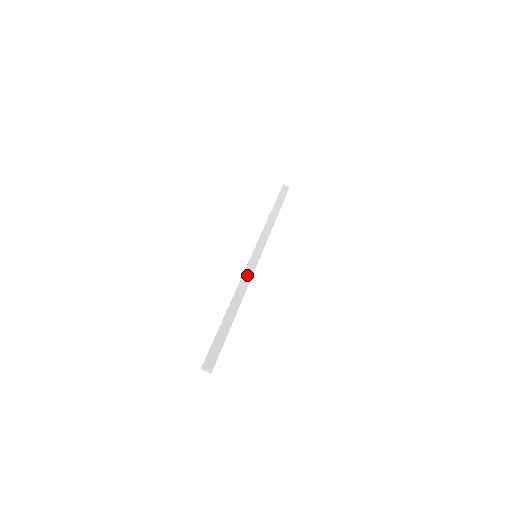
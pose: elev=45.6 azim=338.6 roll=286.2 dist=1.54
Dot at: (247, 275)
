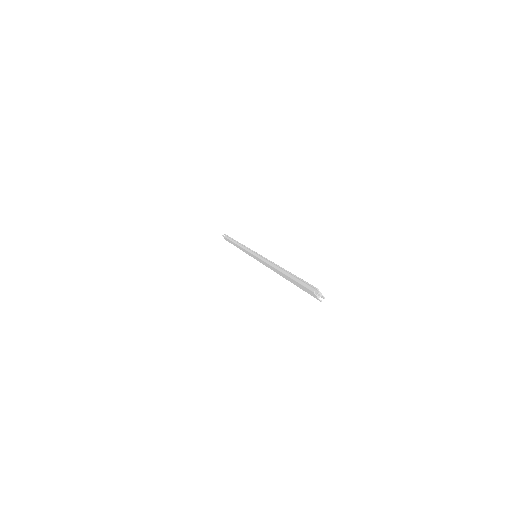
Dot at: (267, 260)
